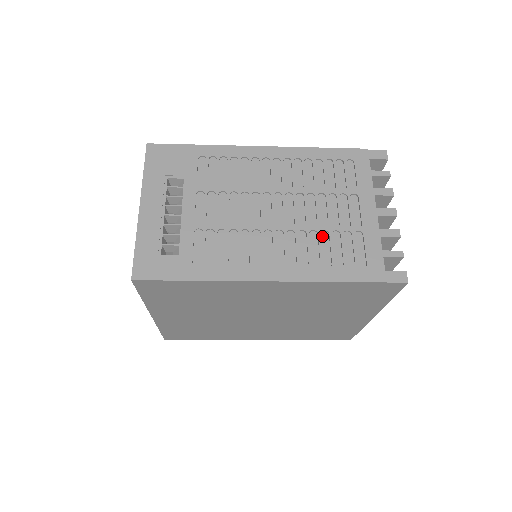
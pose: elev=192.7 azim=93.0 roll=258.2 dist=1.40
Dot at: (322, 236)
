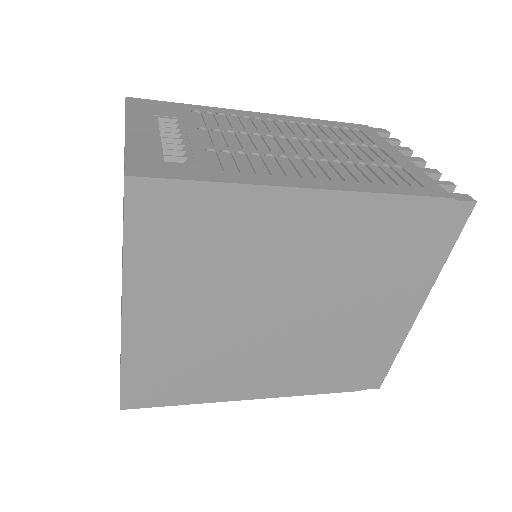
Dot at: (359, 166)
